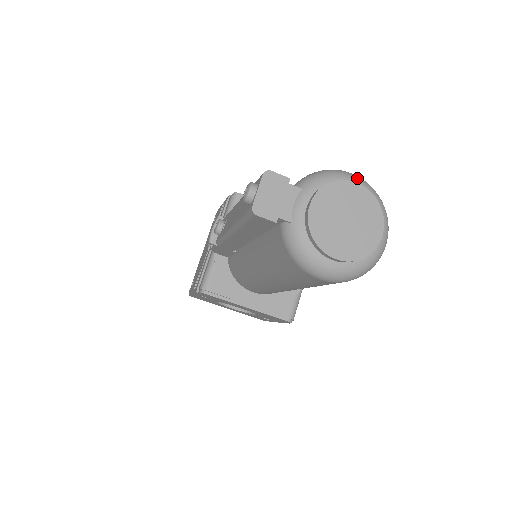
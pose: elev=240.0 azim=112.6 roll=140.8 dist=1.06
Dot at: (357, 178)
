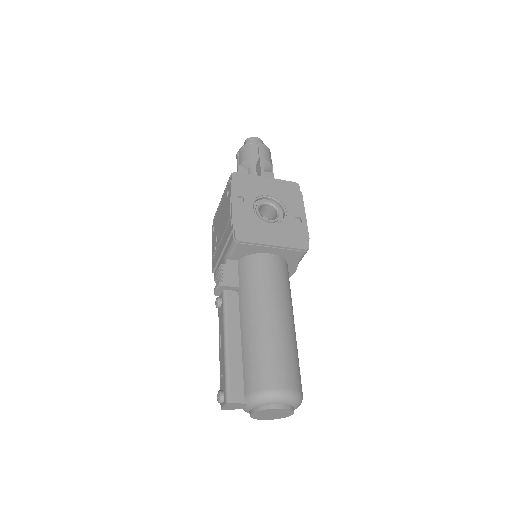
Dot at: (283, 400)
